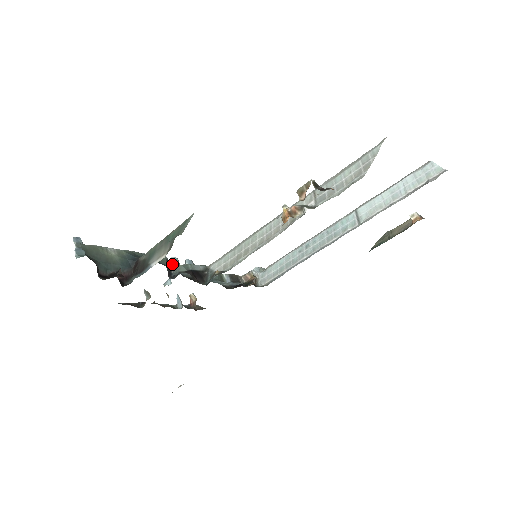
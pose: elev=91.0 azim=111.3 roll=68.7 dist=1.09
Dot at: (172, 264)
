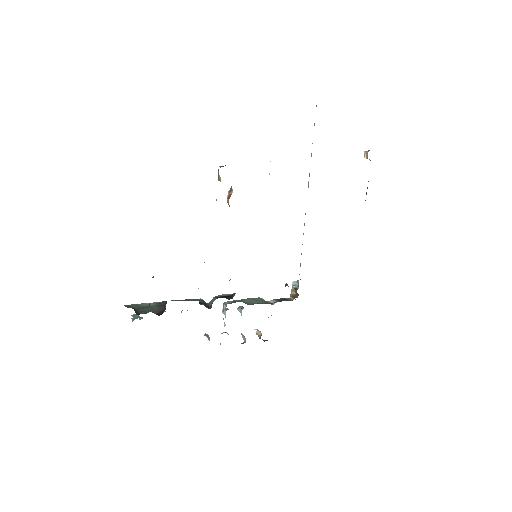
Dot at: (223, 313)
